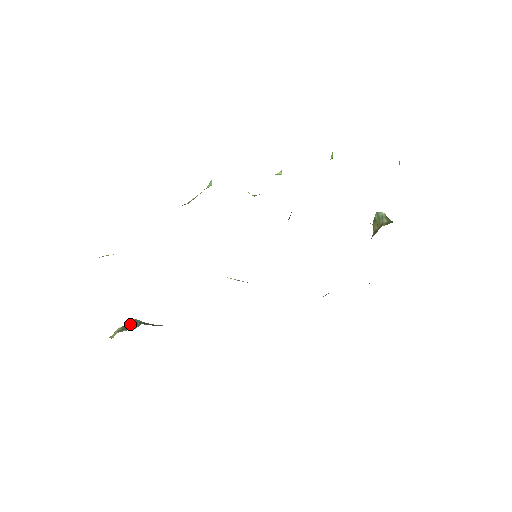
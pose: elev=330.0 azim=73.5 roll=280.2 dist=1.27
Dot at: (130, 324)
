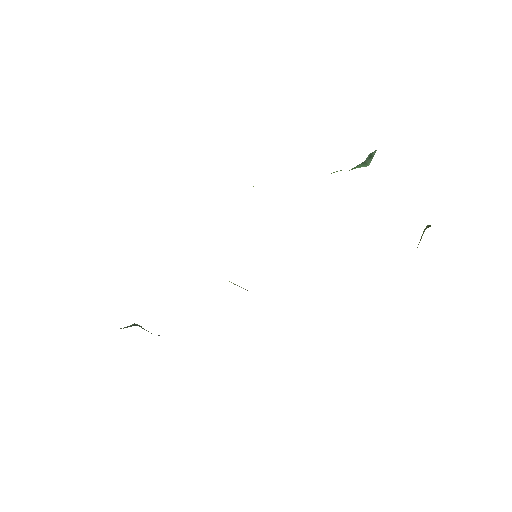
Dot at: (129, 326)
